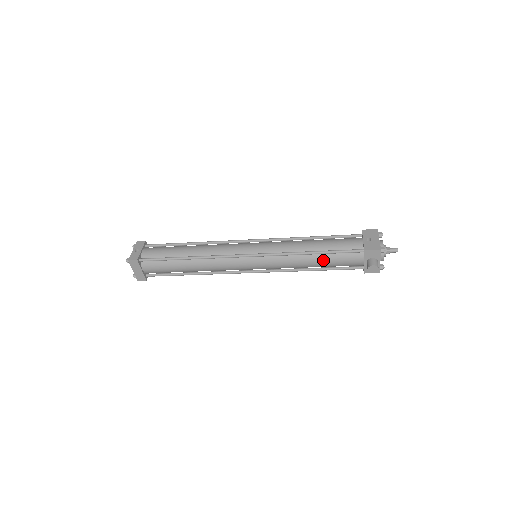
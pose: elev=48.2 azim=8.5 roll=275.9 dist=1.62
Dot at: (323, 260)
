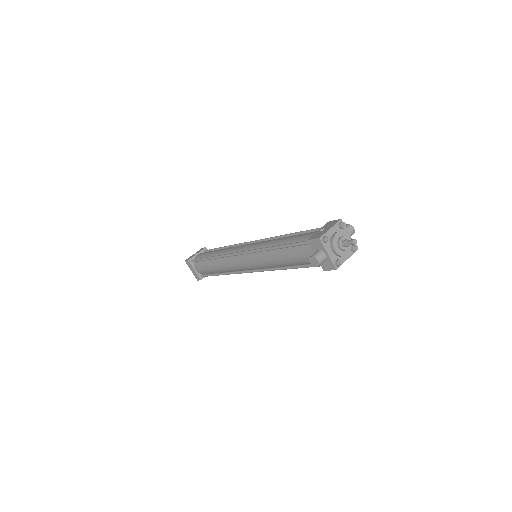
Dot at: (287, 255)
